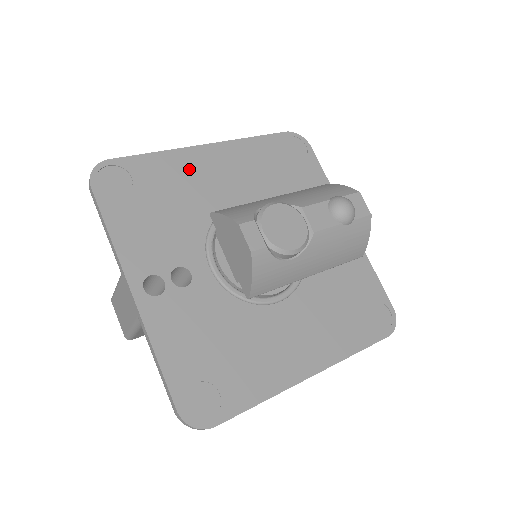
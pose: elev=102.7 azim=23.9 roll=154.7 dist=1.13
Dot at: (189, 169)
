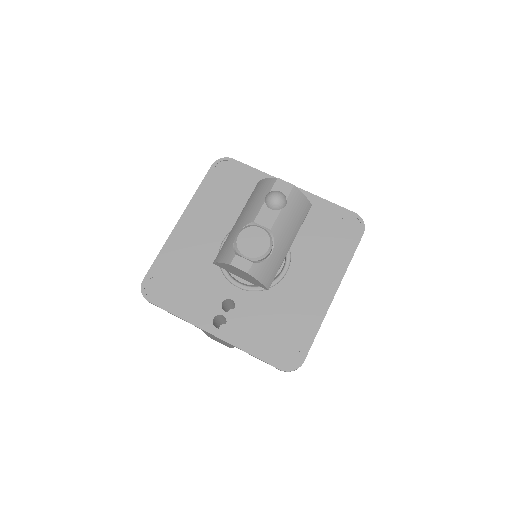
Dot at: (183, 244)
